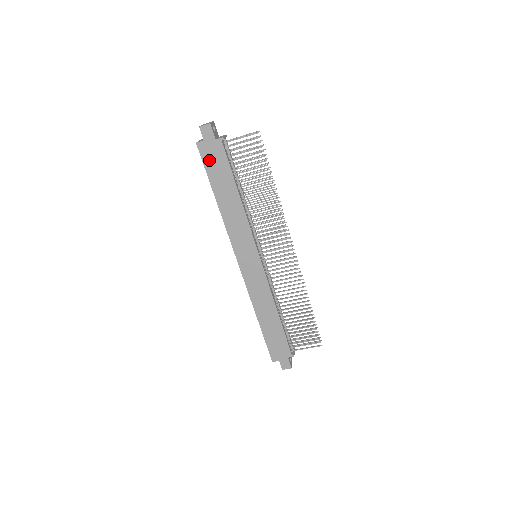
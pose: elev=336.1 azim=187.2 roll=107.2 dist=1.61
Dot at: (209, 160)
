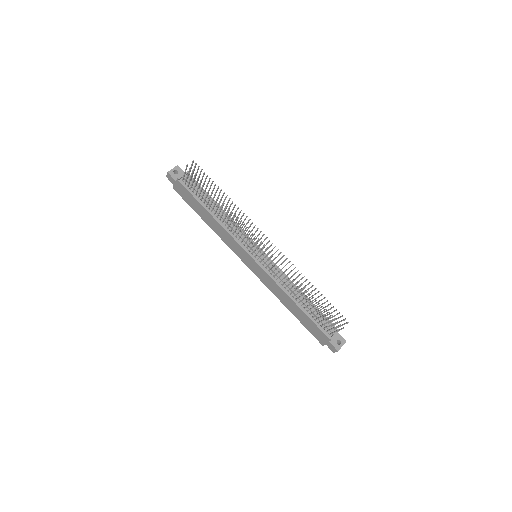
Dot at: (184, 197)
